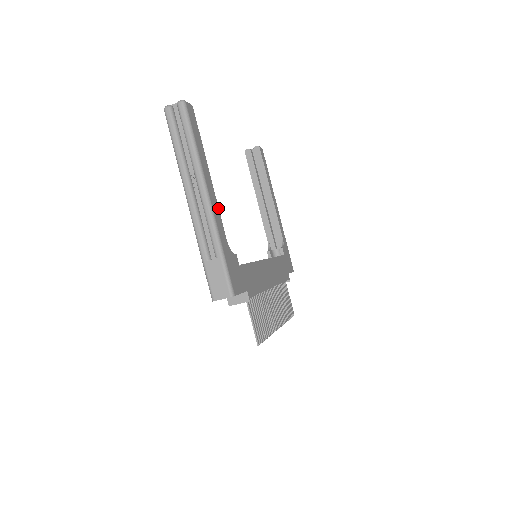
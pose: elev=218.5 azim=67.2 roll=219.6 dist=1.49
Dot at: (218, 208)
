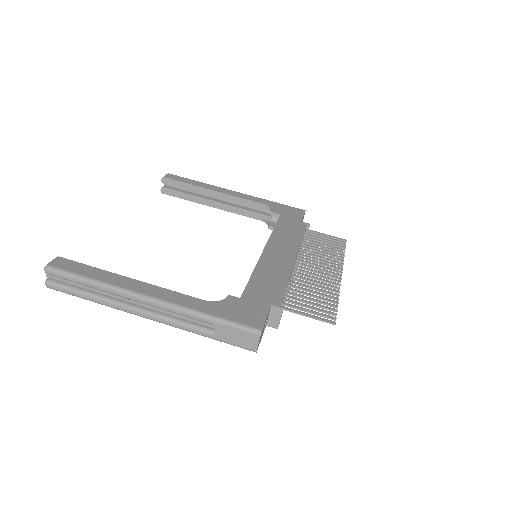
Dot at: (169, 290)
